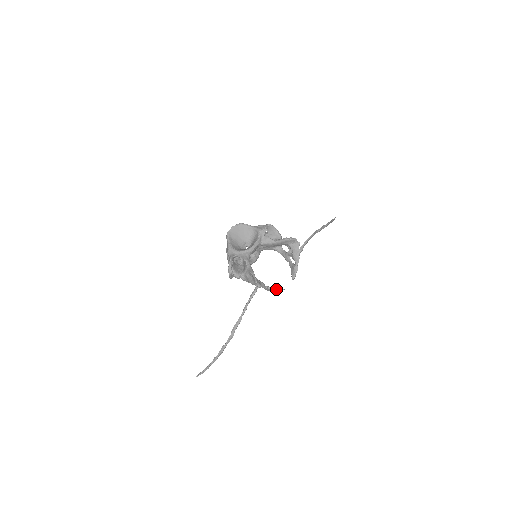
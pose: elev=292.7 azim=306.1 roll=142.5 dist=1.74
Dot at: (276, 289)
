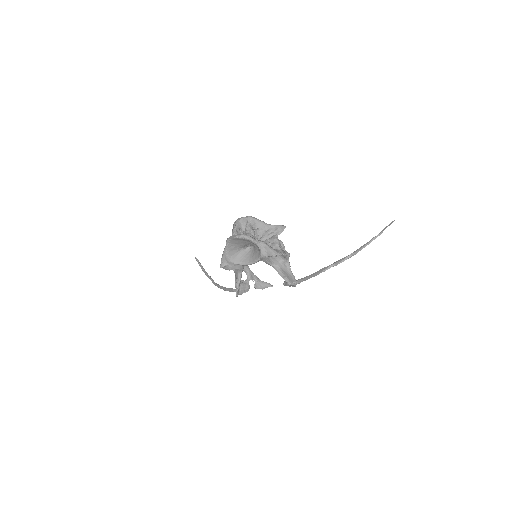
Dot at: (262, 289)
